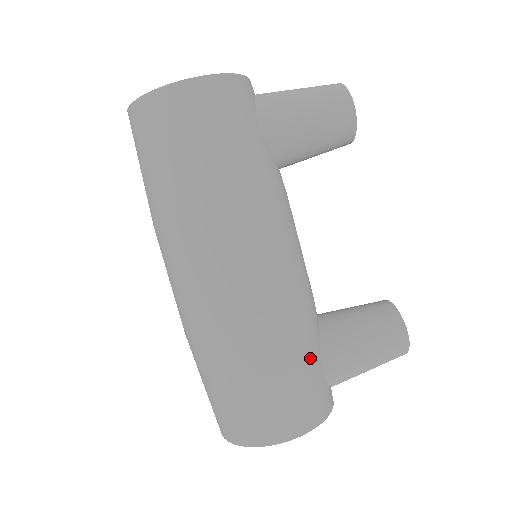
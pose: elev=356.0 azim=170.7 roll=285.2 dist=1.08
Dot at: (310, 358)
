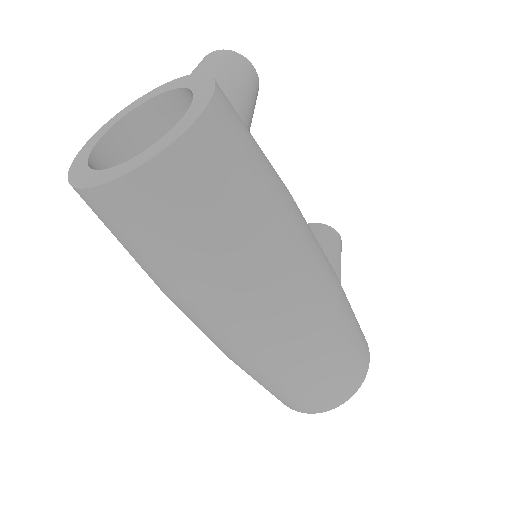
Dot at: occluded
